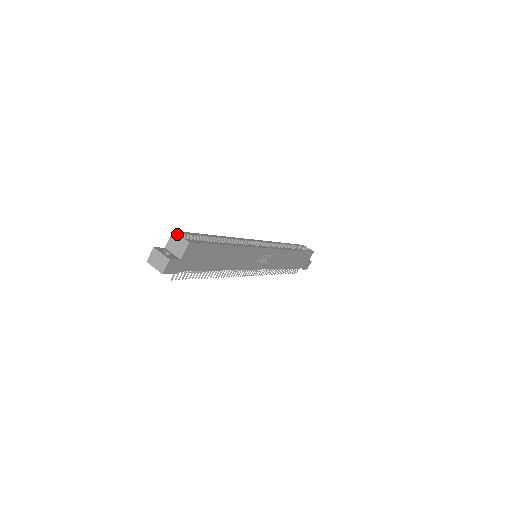
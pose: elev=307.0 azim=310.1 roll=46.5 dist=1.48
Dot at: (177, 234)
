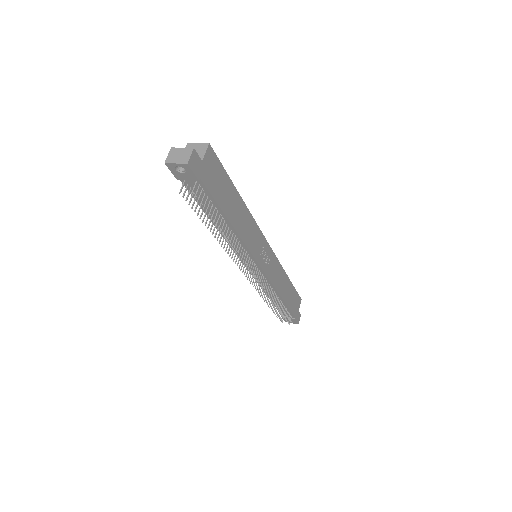
Dot at: (193, 143)
